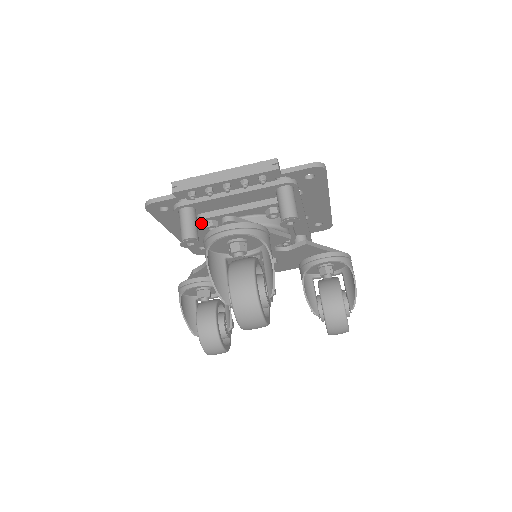
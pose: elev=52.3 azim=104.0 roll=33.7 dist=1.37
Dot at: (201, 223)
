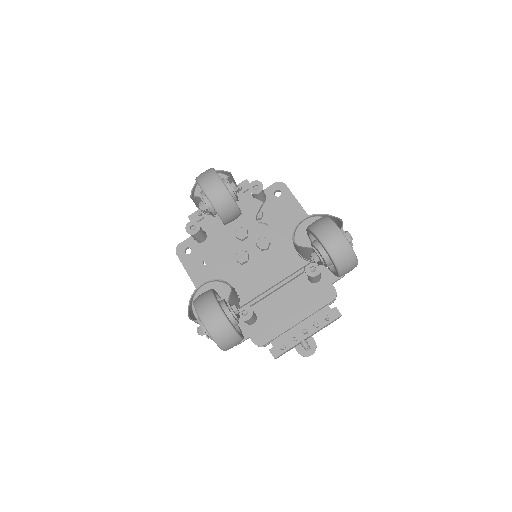
Dot at: (210, 244)
